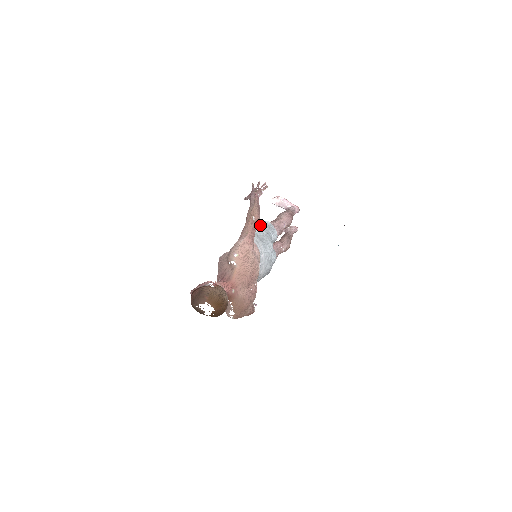
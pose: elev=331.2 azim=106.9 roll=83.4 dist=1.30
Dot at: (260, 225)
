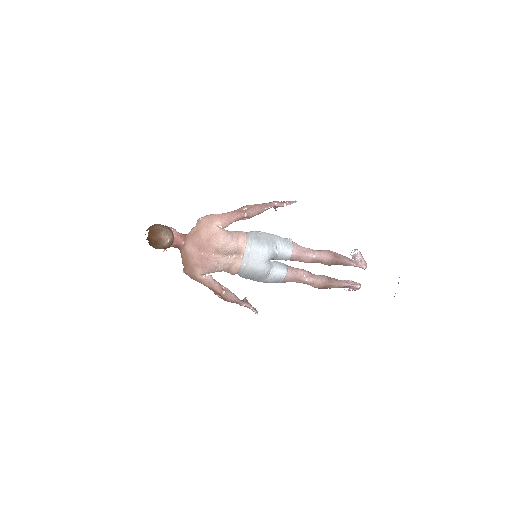
Dot at: (276, 235)
